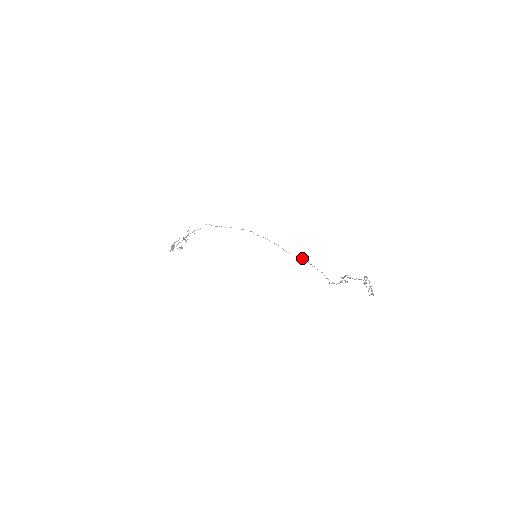
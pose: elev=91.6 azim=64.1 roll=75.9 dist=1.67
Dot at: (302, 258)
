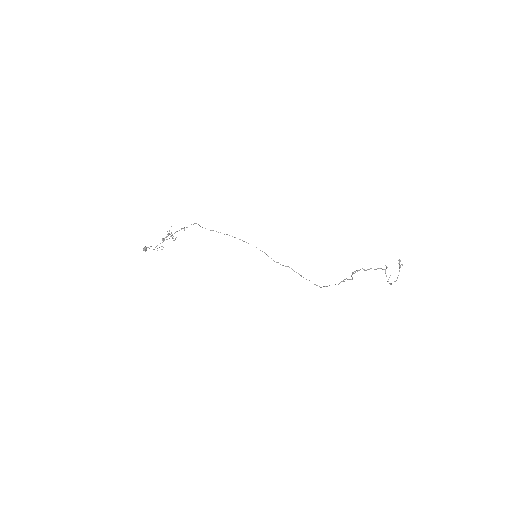
Dot at: (287, 266)
